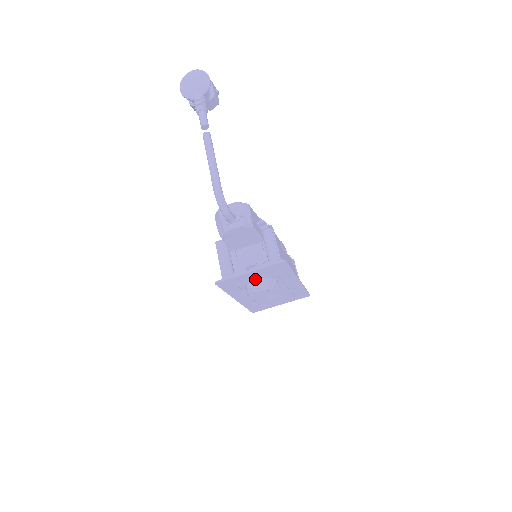
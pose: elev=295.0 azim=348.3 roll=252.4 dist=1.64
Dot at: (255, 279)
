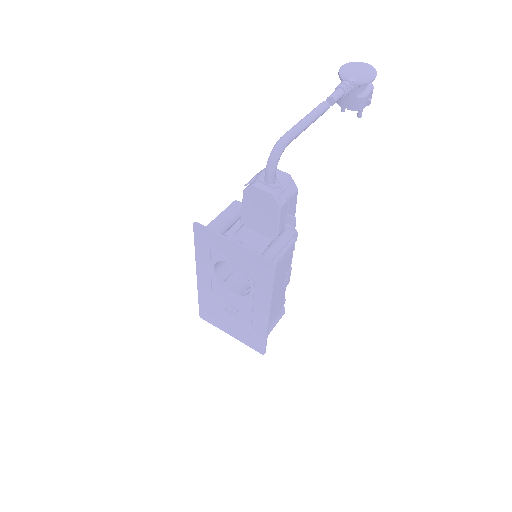
Dot at: (232, 261)
